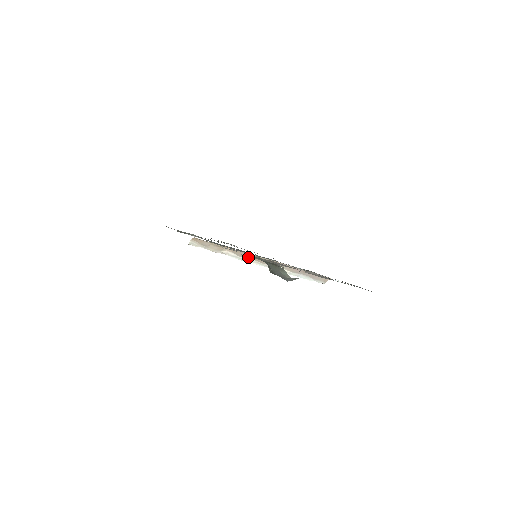
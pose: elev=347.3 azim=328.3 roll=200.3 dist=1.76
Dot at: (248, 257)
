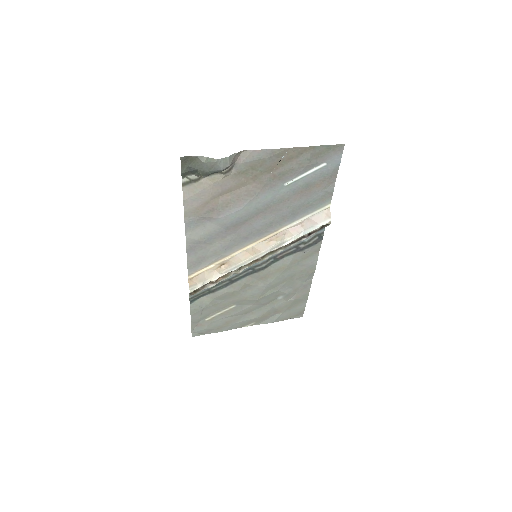
Dot at: (245, 257)
